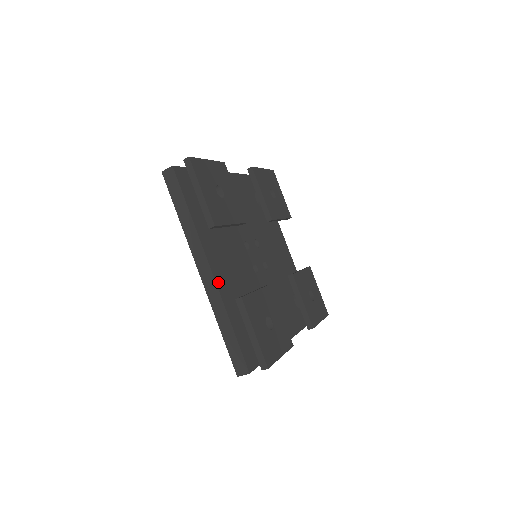
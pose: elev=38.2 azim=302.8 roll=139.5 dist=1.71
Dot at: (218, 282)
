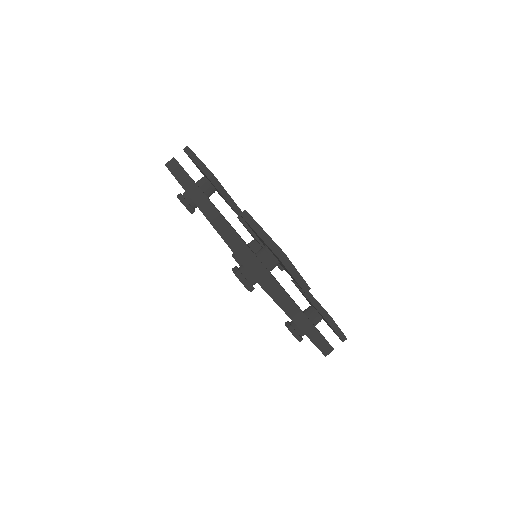
Dot at: occluded
